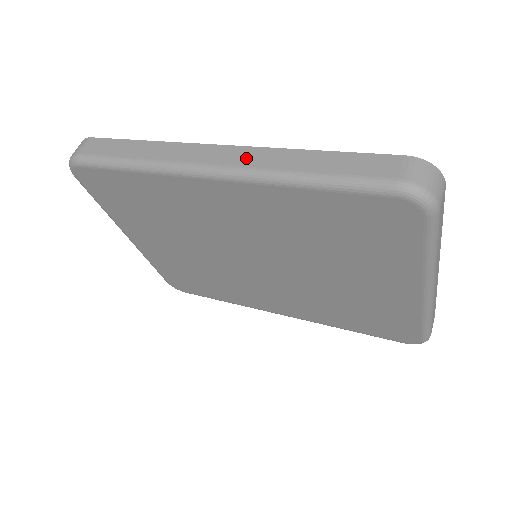
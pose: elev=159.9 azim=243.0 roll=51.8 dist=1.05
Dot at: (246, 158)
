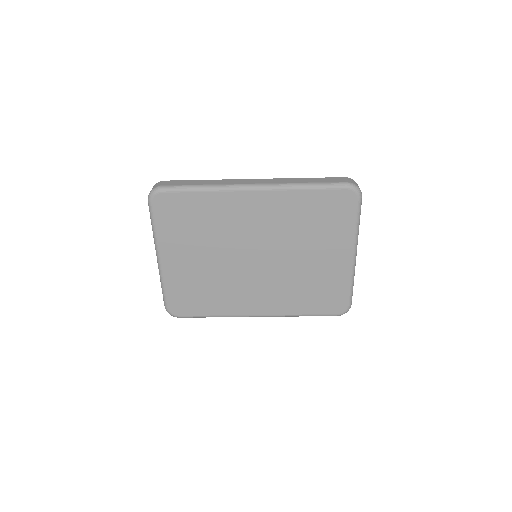
Dot at: (272, 181)
